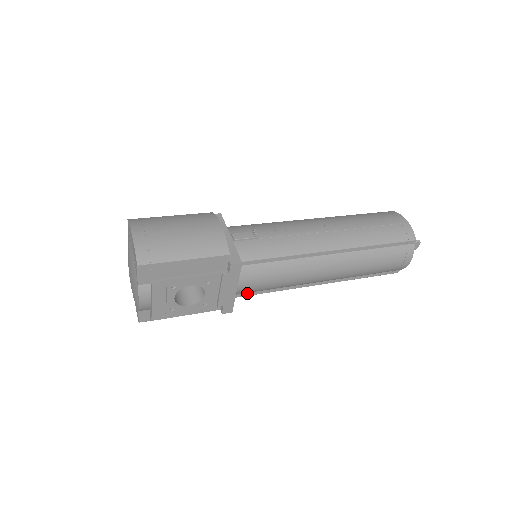
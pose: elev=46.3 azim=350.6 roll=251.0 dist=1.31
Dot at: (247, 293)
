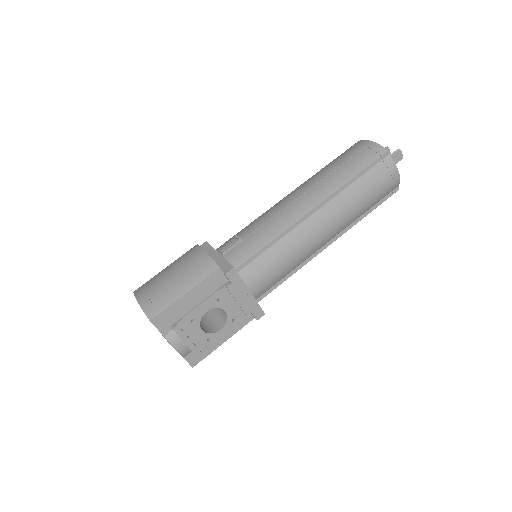
Dot at: (267, 291)
